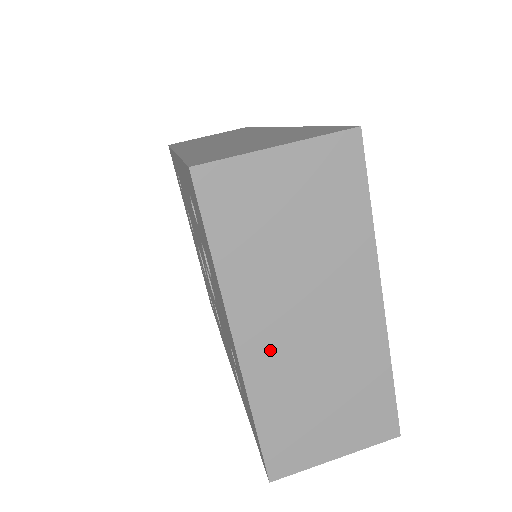
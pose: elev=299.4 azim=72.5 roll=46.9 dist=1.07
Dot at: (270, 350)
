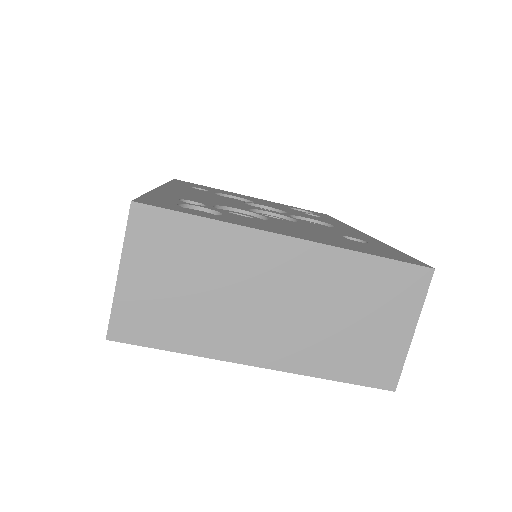
Dot at: (278, 344)
